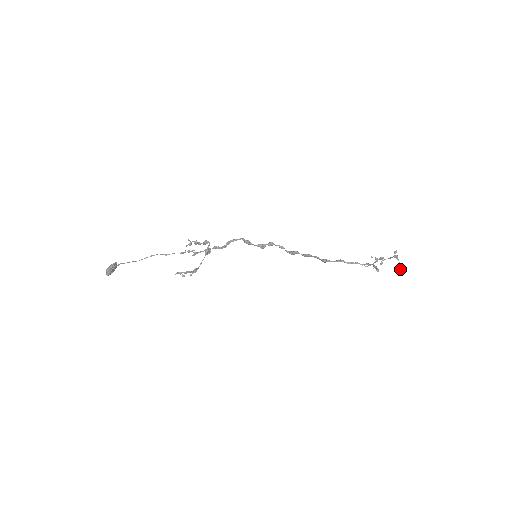
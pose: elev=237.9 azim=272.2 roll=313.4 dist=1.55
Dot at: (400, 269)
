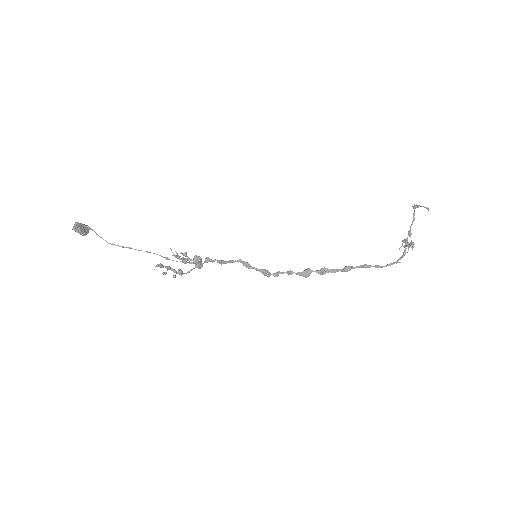
Dot at: (426, 207)
